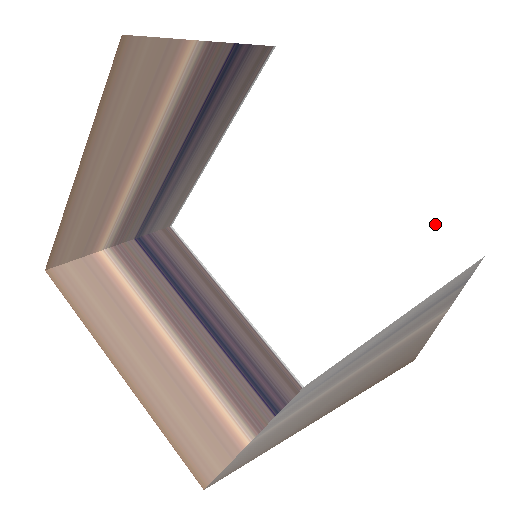
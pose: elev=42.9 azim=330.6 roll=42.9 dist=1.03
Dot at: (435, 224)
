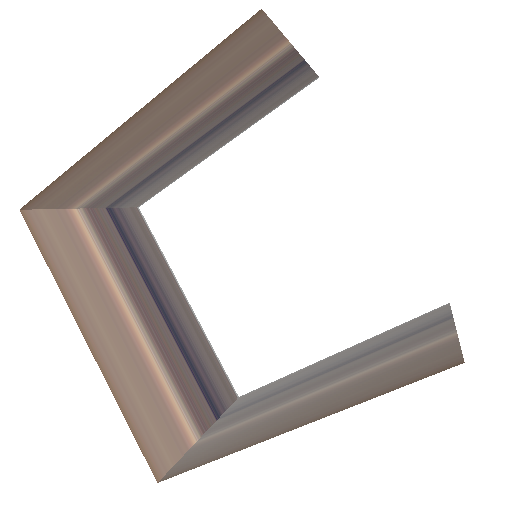
Dot at: (416, 267)
